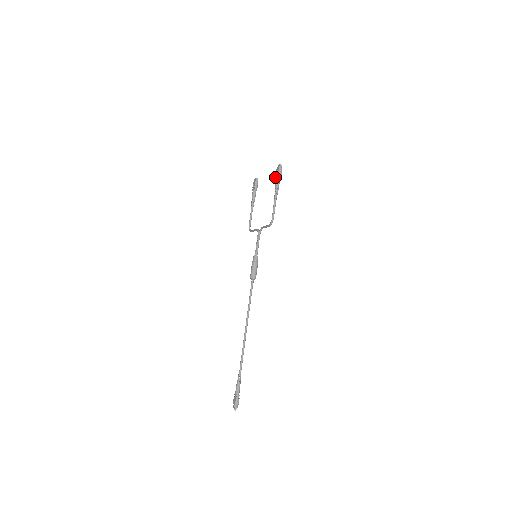
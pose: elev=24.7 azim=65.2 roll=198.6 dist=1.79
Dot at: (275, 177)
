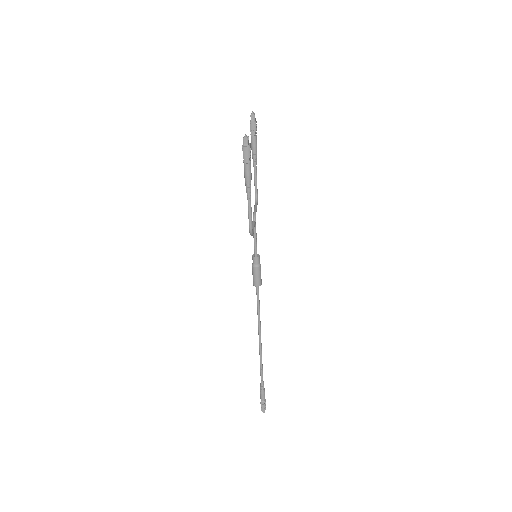
Dot at: occluded
